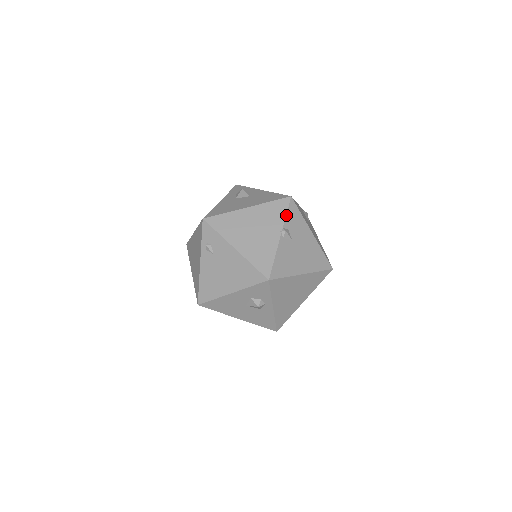
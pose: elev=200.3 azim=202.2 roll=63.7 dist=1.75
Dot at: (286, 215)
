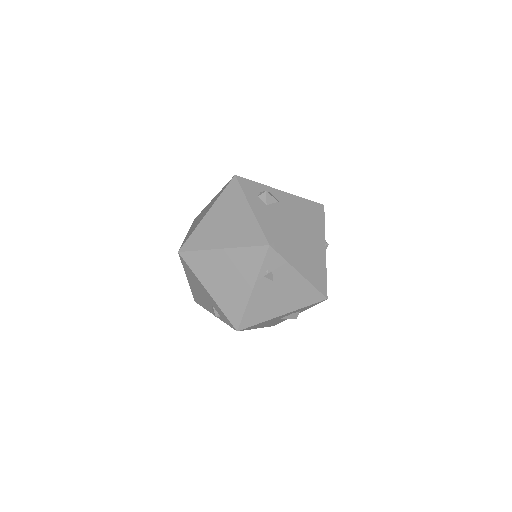
Dot at: occluded
